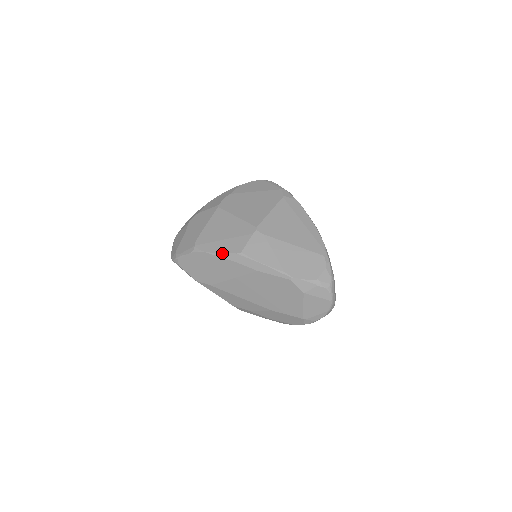
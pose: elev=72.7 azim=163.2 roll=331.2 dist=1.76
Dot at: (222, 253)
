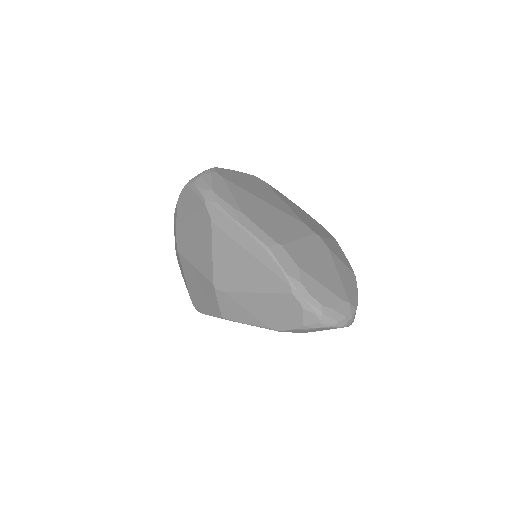
Dot at: occluded
